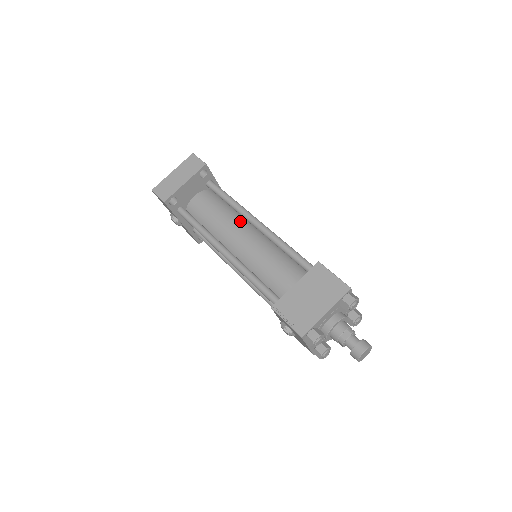
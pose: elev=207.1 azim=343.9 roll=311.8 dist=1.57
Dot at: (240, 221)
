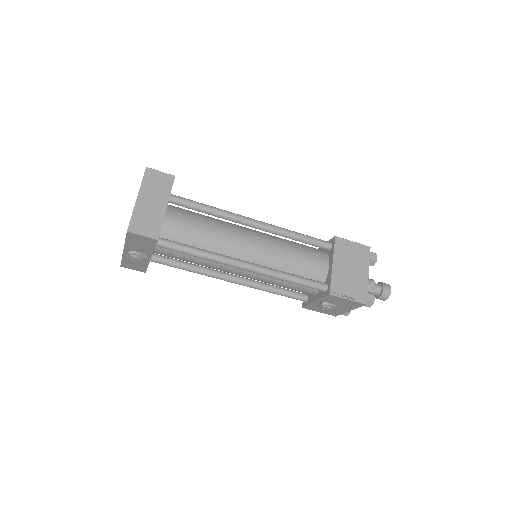
Dot at: (233, 227)
